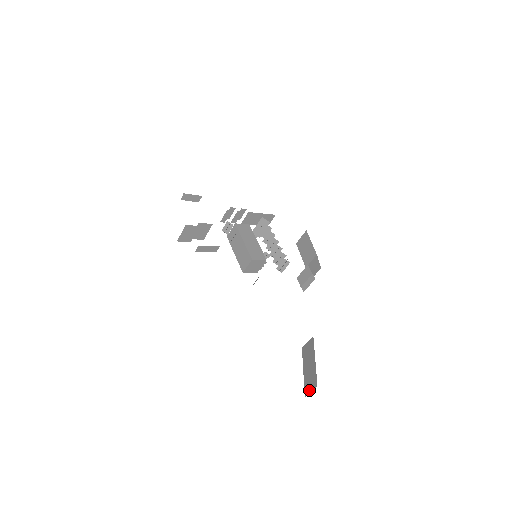
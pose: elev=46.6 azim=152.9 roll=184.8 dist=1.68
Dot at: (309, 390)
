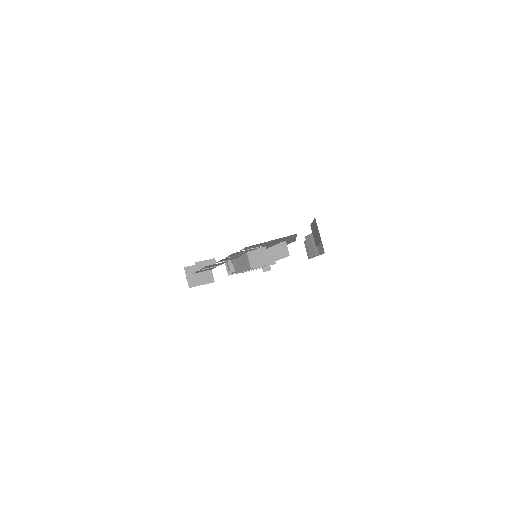
Dot at: (318, 233)
